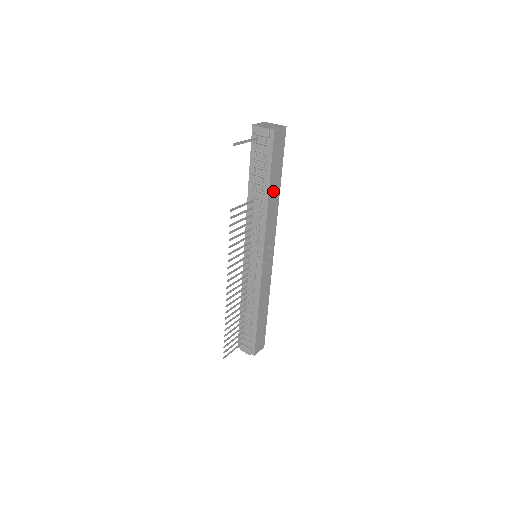
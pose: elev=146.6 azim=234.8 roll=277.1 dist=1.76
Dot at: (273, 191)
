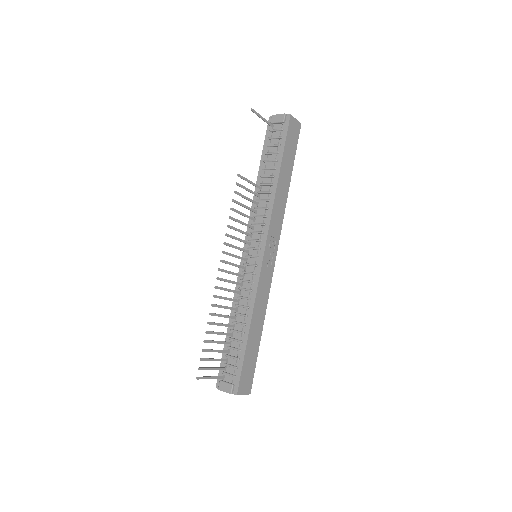
Dot at: (283, 179)
